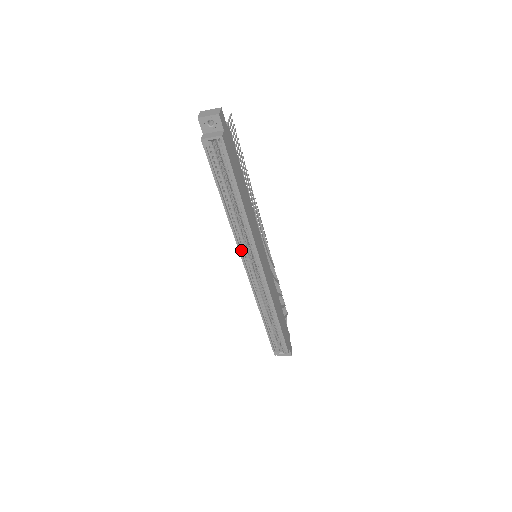
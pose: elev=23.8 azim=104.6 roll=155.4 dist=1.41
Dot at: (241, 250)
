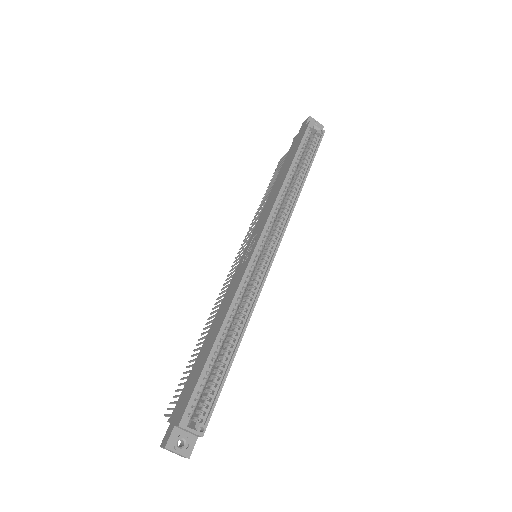
Dot at: (268, 221)
